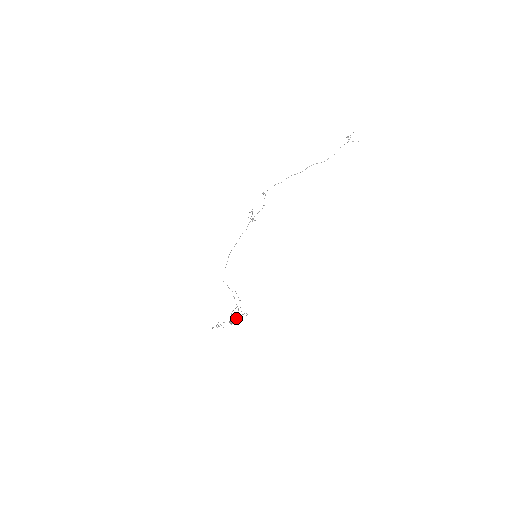
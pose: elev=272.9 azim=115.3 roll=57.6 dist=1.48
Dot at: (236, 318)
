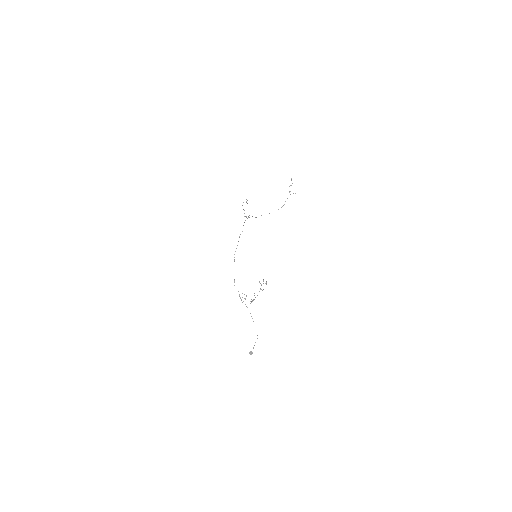
Dot at: occluded
